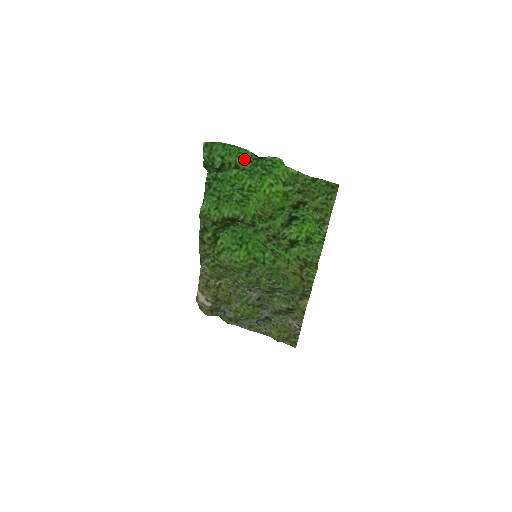
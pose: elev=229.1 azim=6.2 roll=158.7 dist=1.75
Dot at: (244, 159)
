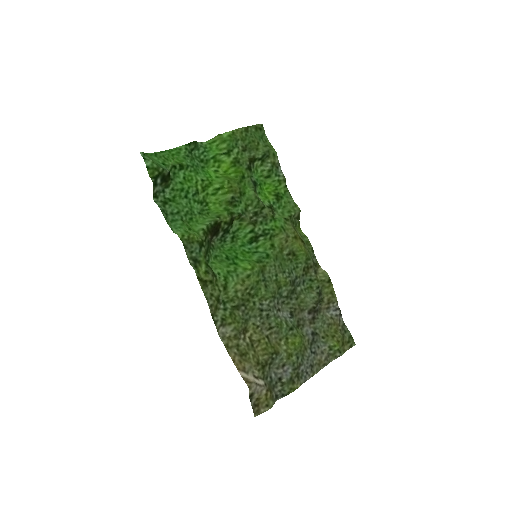
Dot at: (181, 157)
